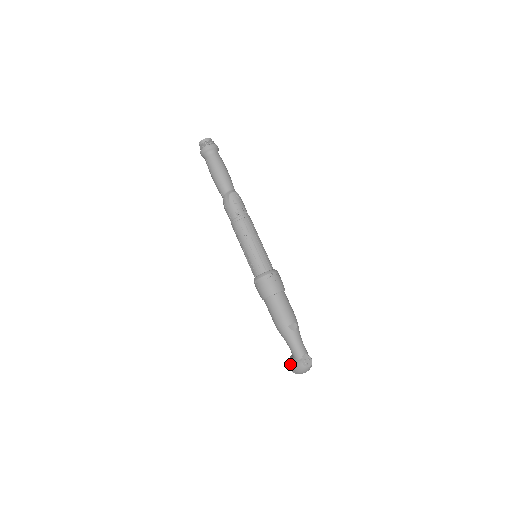
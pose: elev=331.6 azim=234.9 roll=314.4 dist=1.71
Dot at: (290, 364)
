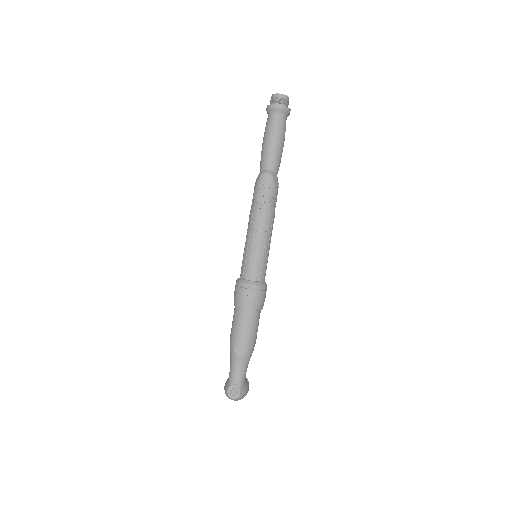
Dot at: occluded
